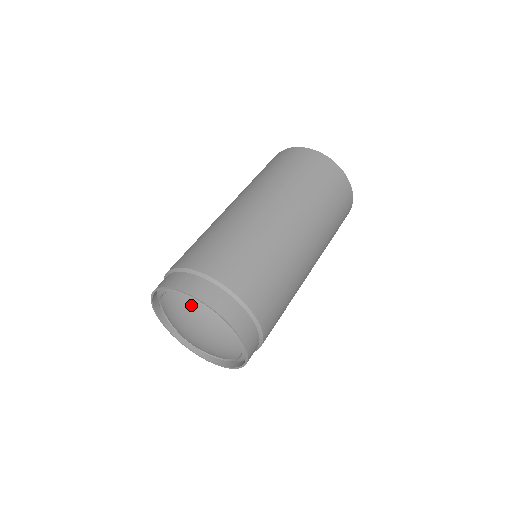
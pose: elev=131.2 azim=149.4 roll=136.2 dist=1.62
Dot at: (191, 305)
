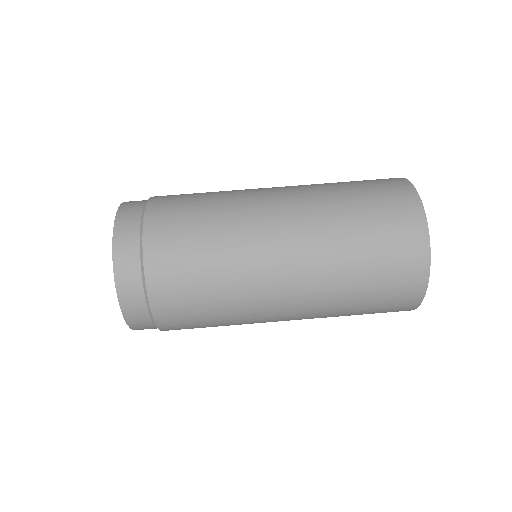
Dot at: occluded
